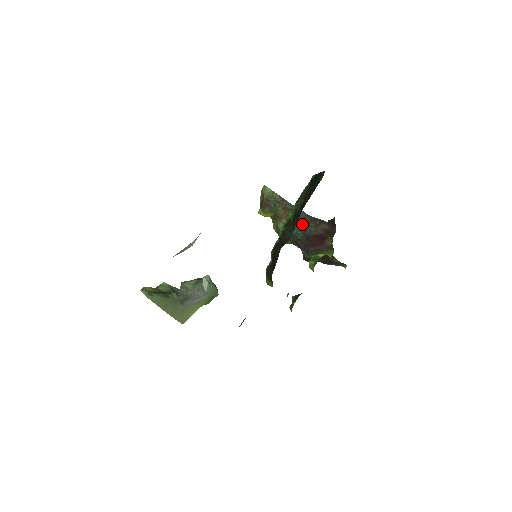
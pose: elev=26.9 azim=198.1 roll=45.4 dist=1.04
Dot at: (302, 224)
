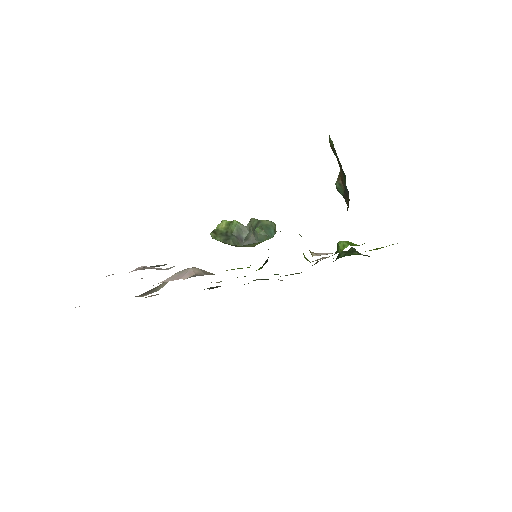
Dot at: (345, 200)
